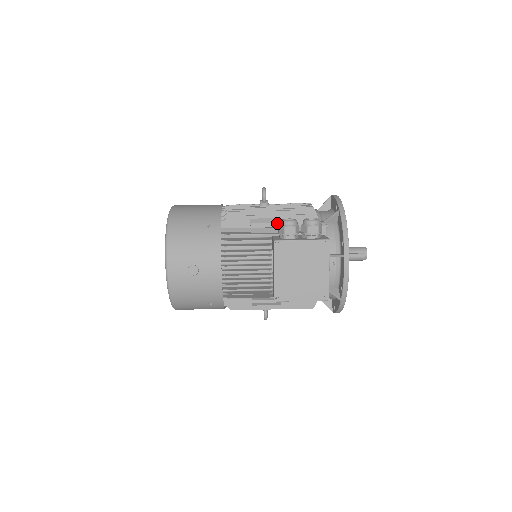
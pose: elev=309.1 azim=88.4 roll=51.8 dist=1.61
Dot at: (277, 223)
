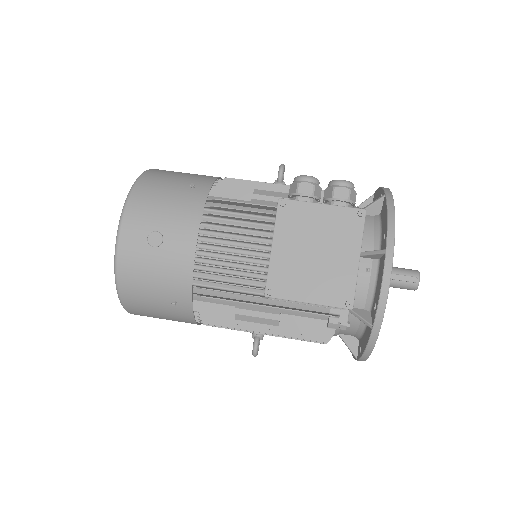
Dot at: occluded
